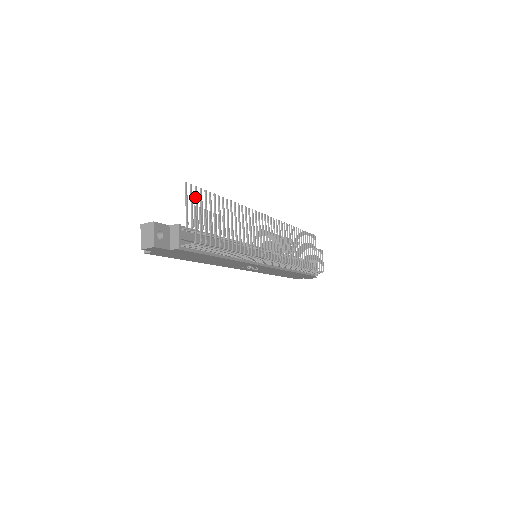
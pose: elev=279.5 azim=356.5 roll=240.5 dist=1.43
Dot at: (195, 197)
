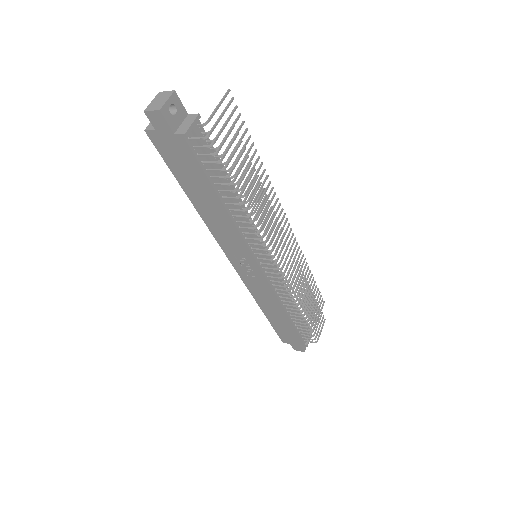
Dot at: occluded
